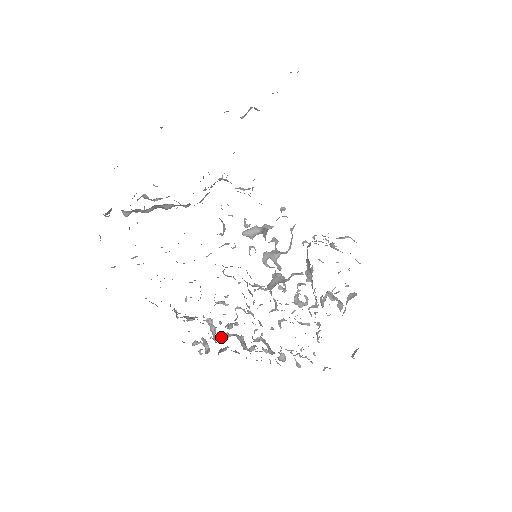
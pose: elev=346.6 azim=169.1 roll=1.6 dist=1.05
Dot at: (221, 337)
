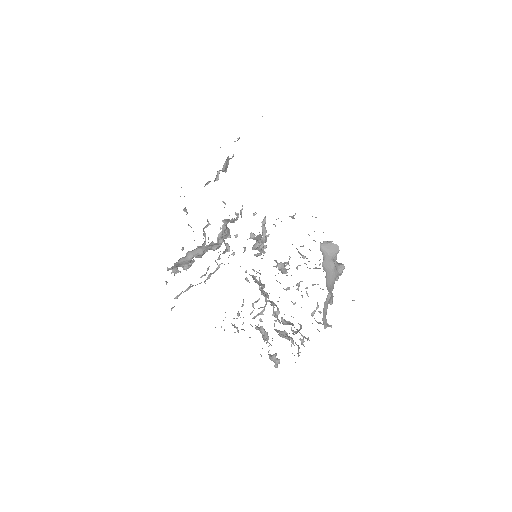
Dot at: occluded
